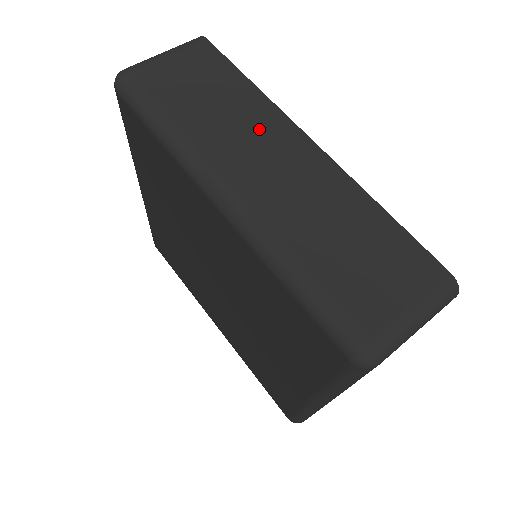
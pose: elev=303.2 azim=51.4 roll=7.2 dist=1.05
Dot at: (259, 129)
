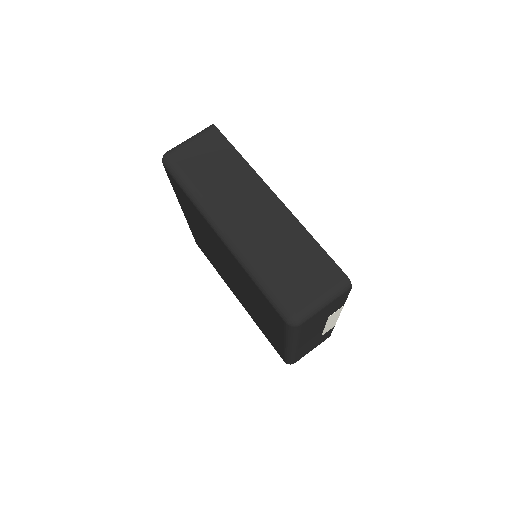
Dot at: (244, 189)
